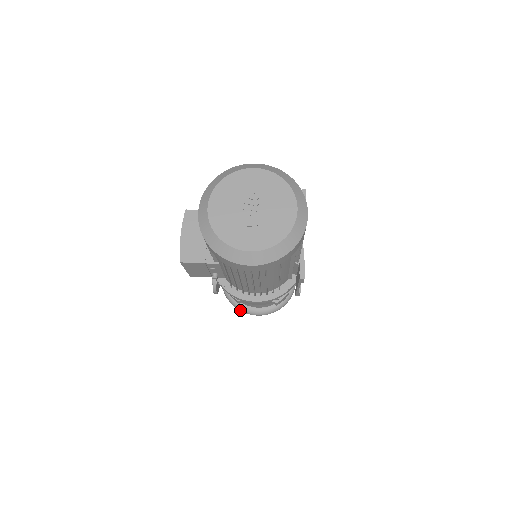
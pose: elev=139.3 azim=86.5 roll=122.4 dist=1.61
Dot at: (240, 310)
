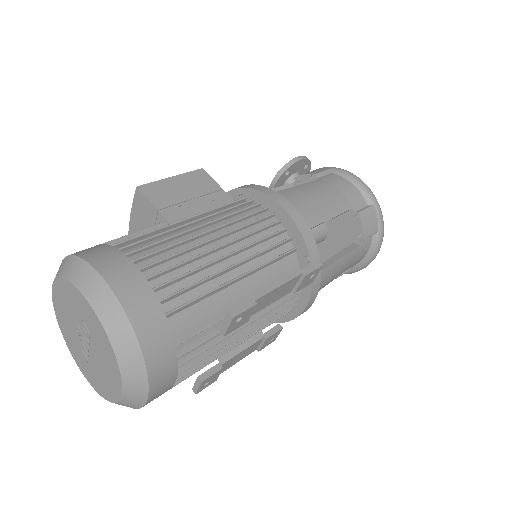
Dot at: occluded
